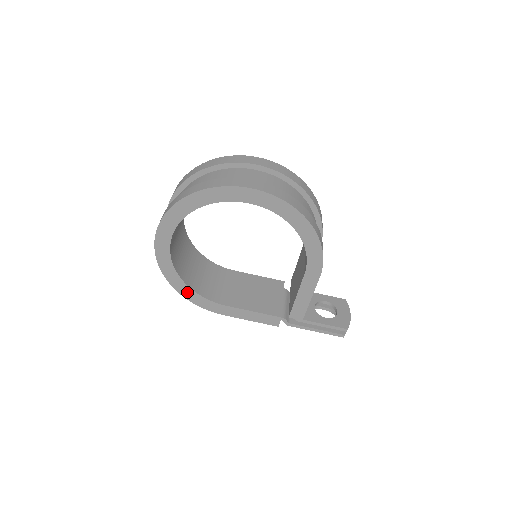
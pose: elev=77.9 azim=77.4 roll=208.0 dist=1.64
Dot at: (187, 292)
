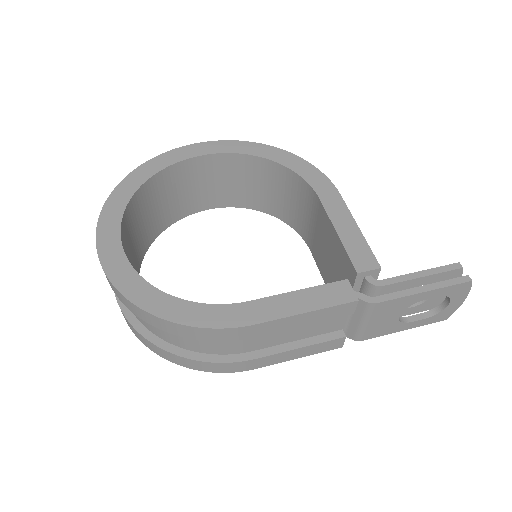
Dot at: (169, 307)
